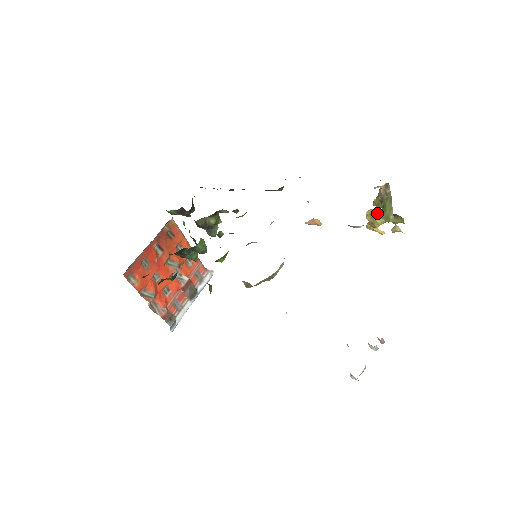
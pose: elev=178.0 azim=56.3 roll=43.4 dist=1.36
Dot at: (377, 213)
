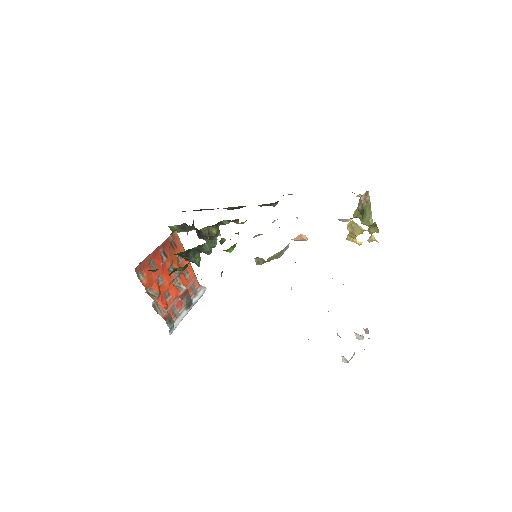
Dot at: (356, 224)
